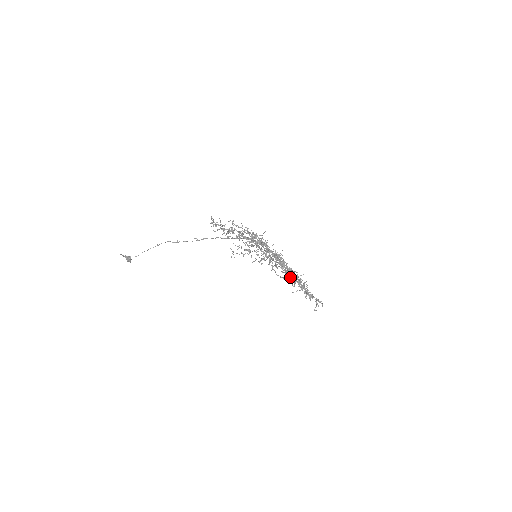
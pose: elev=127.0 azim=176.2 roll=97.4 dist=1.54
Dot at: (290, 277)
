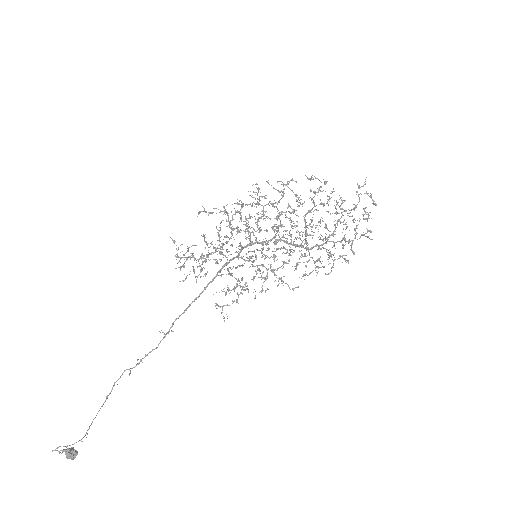
Dot at: (310, 257)
